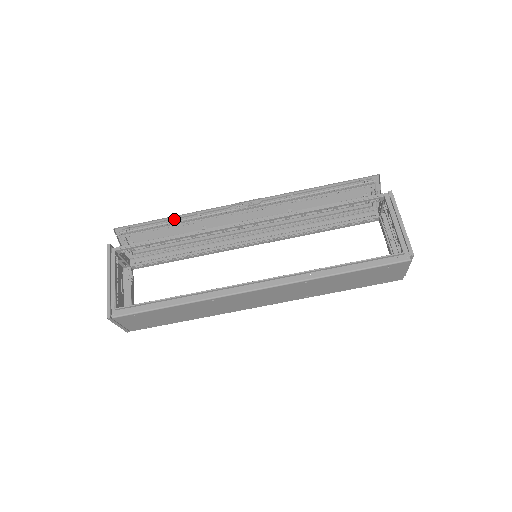
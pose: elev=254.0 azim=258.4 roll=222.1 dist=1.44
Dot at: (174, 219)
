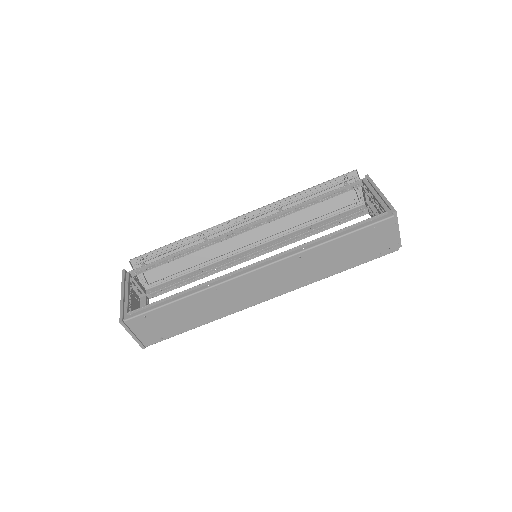
Dot at: (181, 242)
